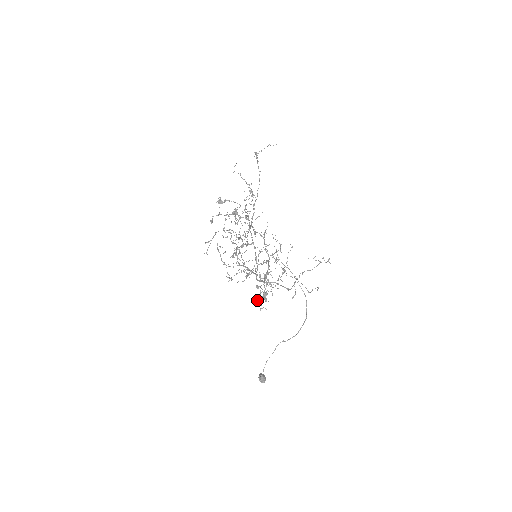
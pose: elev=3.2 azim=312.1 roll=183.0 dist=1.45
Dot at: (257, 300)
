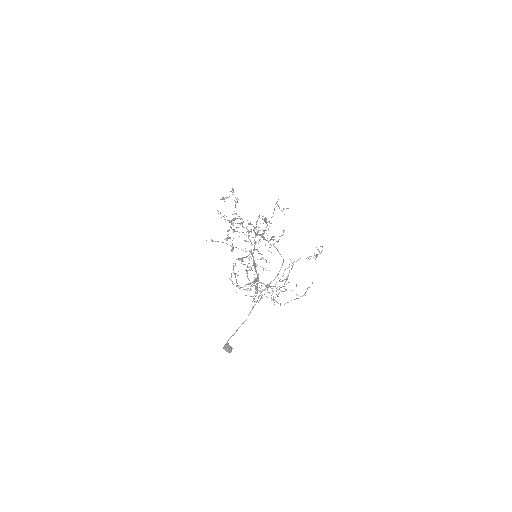
Dot at: (253, 298)
